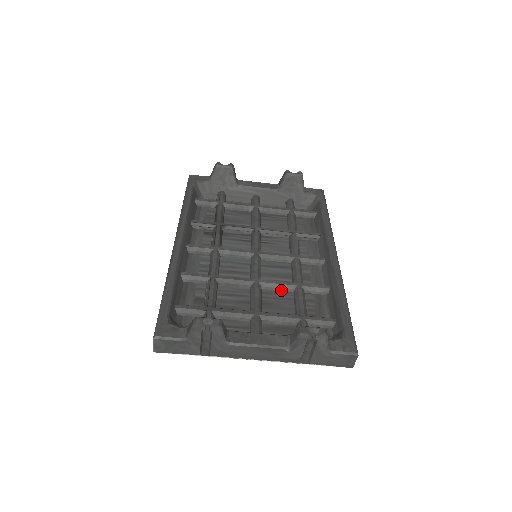
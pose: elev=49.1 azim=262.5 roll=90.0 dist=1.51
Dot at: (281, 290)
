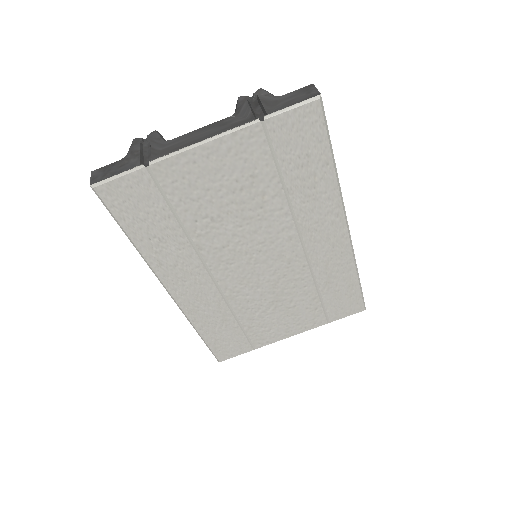
Dot at: occluded
